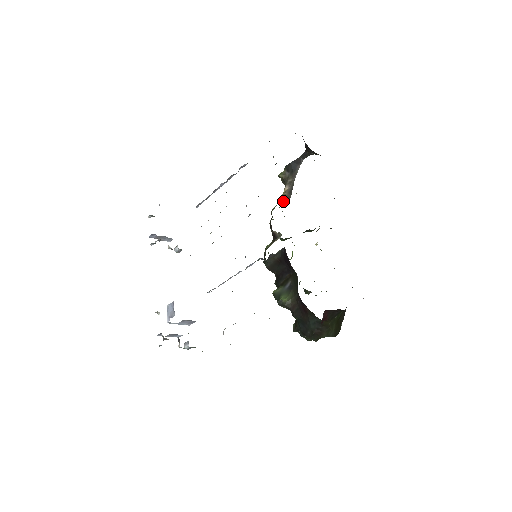
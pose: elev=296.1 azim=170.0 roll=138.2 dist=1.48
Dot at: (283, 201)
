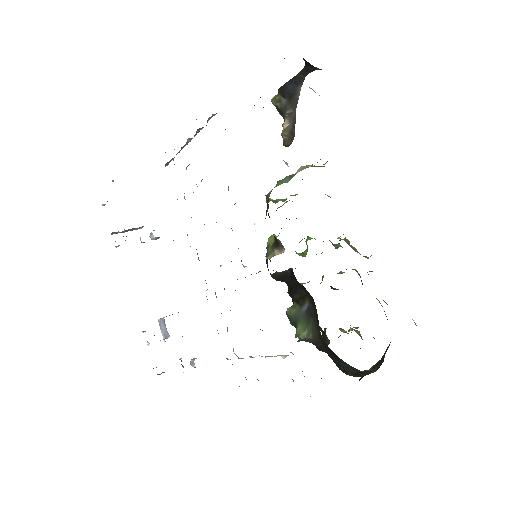
Dot at: (284, 144)
